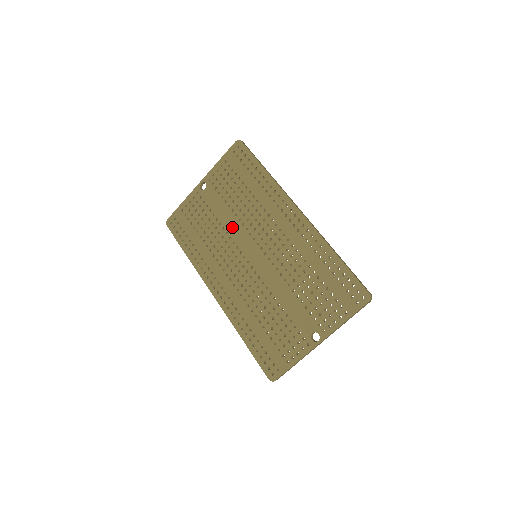
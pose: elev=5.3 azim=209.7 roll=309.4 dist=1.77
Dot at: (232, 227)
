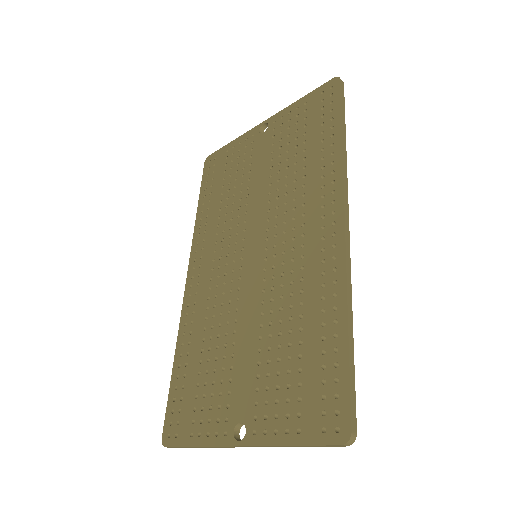
Dot at: (256, 199)
